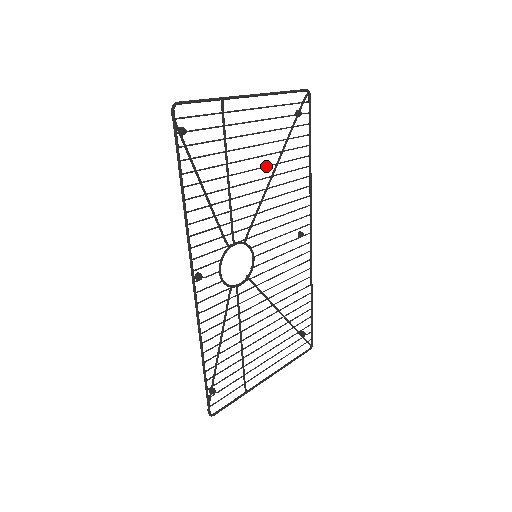
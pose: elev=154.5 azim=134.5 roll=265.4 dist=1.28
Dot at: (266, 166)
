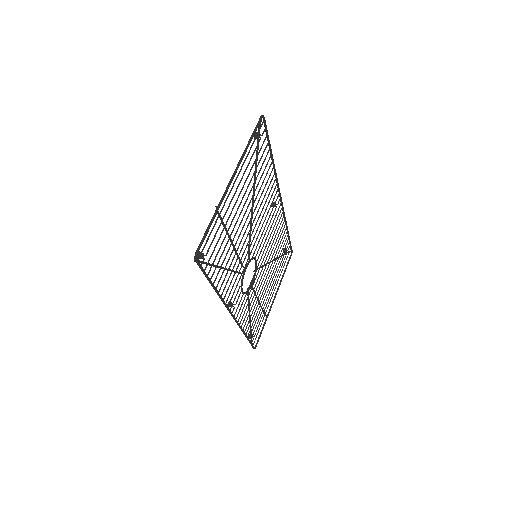
Dot at: (249, 204)
